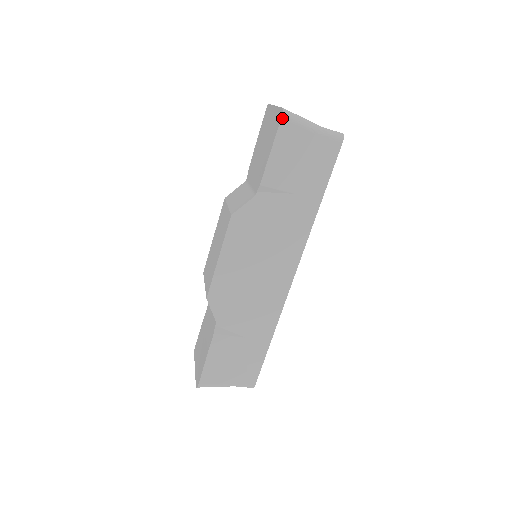
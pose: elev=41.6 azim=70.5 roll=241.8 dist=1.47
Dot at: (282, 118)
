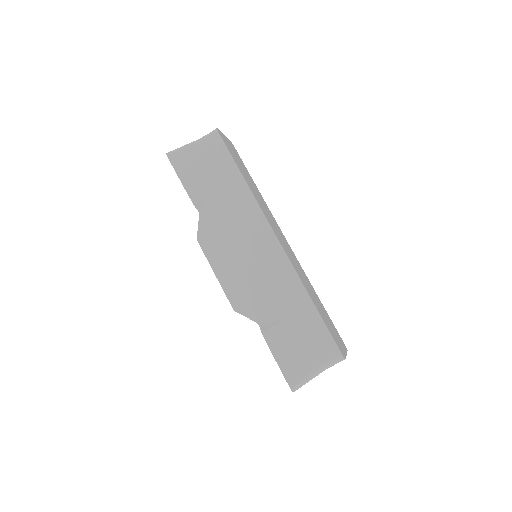
Dot at: (168, 157)
